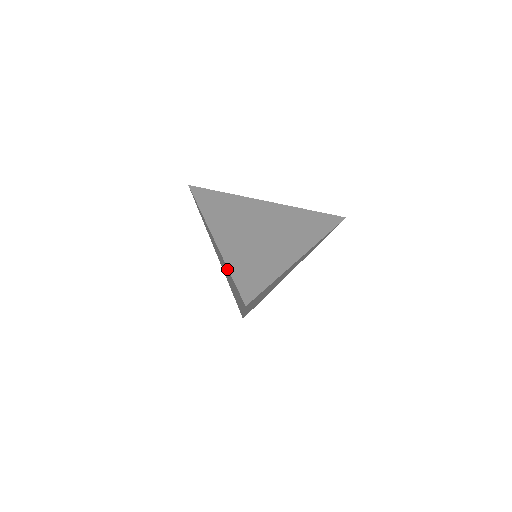
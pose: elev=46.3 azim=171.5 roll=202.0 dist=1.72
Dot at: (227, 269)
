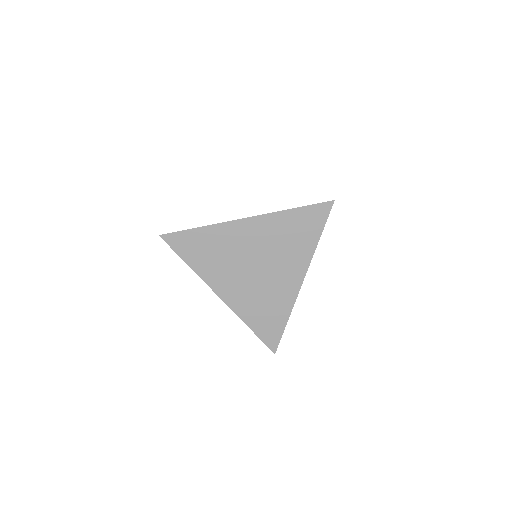
Dot at: occluded
